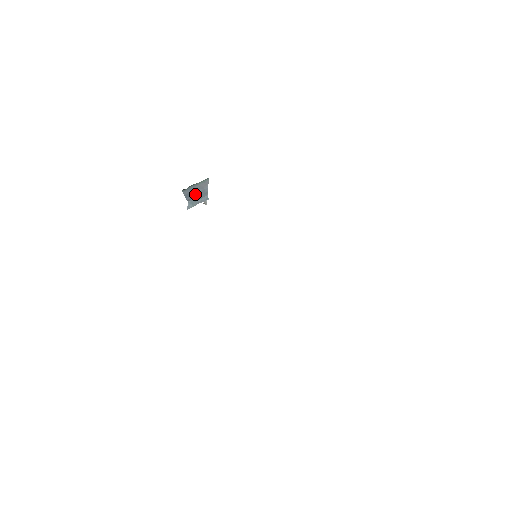
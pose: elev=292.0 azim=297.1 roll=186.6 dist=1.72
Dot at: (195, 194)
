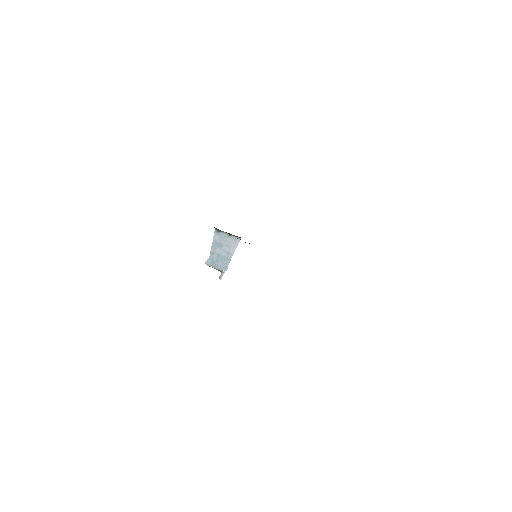
Dot at: (221, 250)
